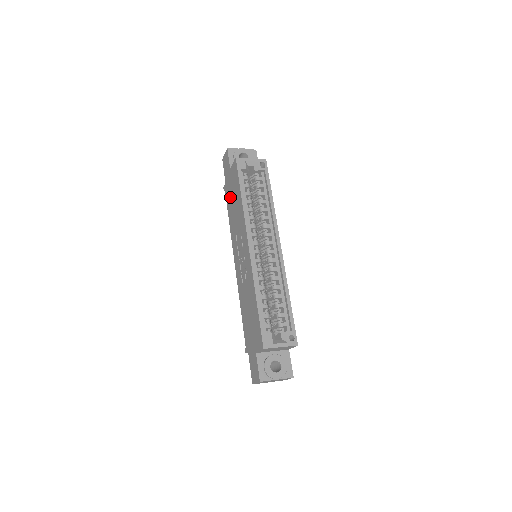
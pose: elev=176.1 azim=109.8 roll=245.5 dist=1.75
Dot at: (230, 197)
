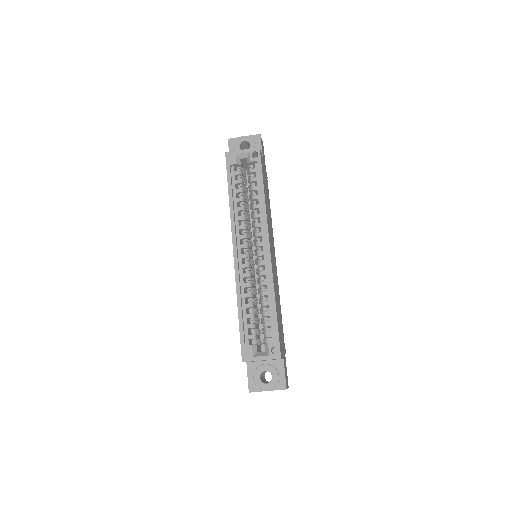
Dot at: occluded
